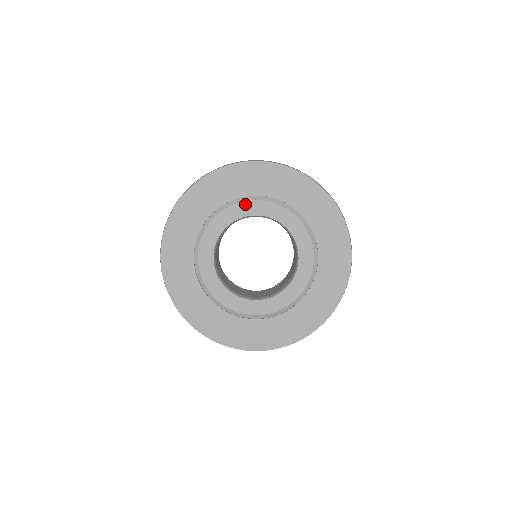
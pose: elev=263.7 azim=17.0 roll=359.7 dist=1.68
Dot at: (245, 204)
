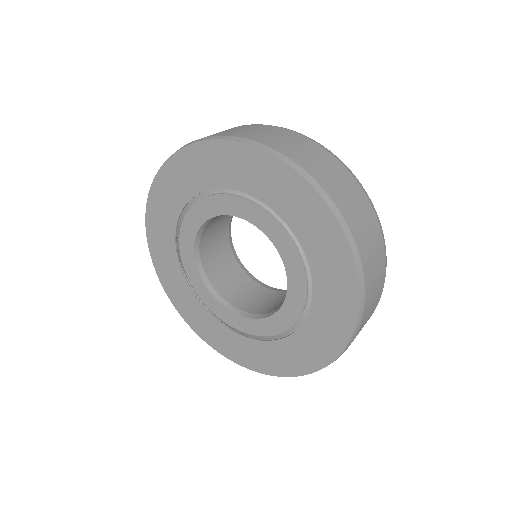
Dot at: (233, 200)
